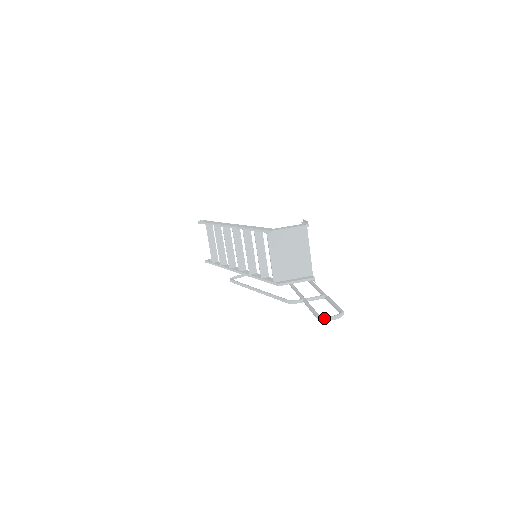
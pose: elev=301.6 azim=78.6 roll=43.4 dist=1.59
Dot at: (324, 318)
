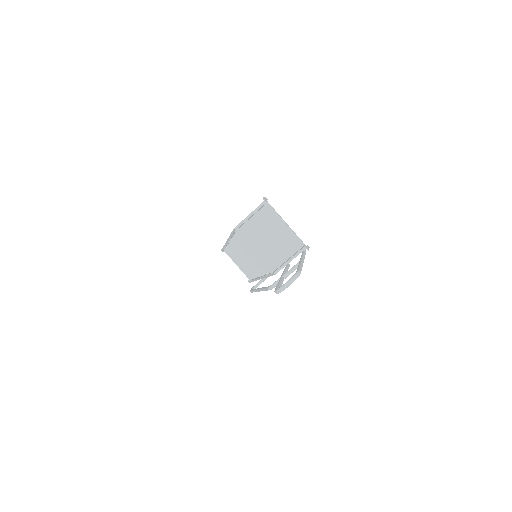
Dot at: (278, 290)
